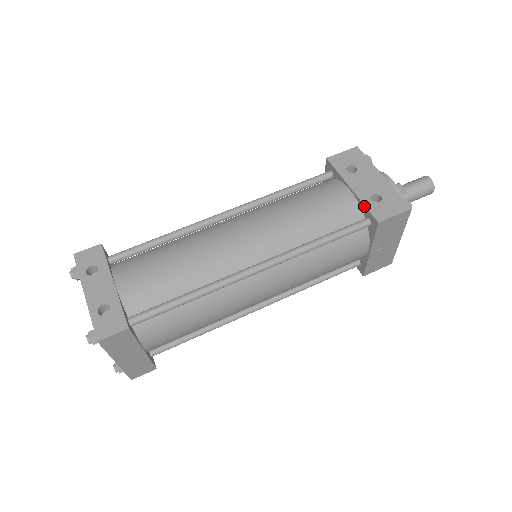
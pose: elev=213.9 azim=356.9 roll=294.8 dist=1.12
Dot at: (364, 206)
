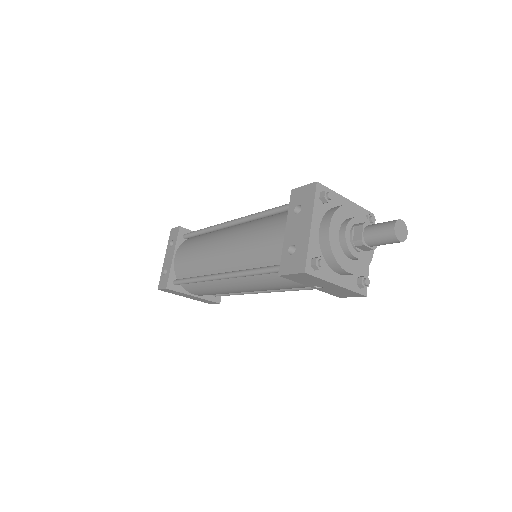
Dot at: (282, 254)
